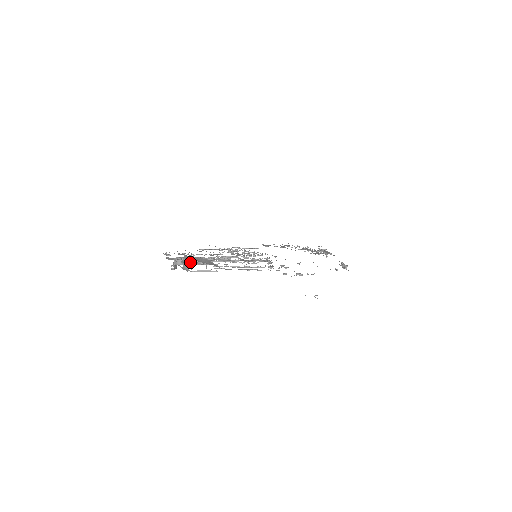
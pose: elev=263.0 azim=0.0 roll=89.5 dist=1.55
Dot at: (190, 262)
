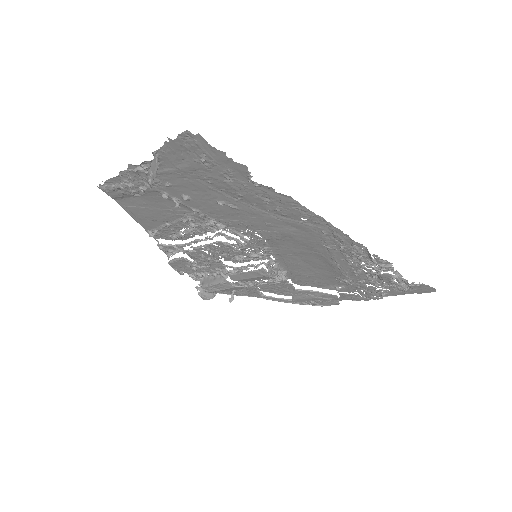
Dot at: (171, 253)
